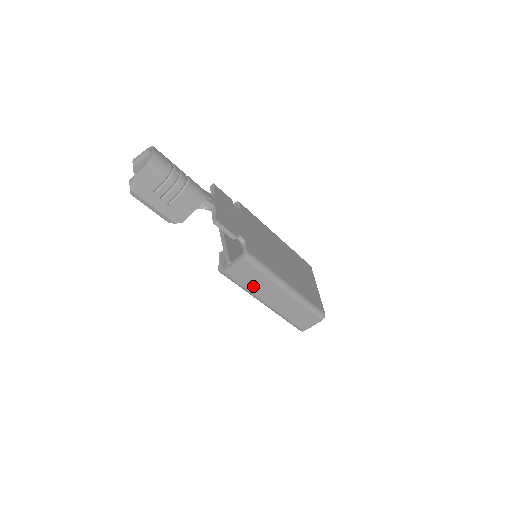
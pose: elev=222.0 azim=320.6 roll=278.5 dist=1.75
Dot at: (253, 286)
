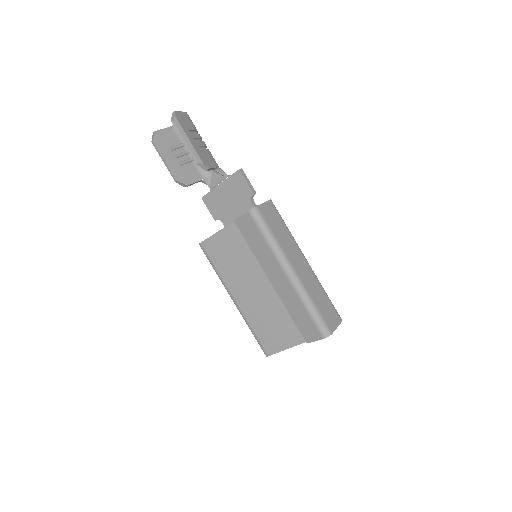
Dot at: (281, 239)
